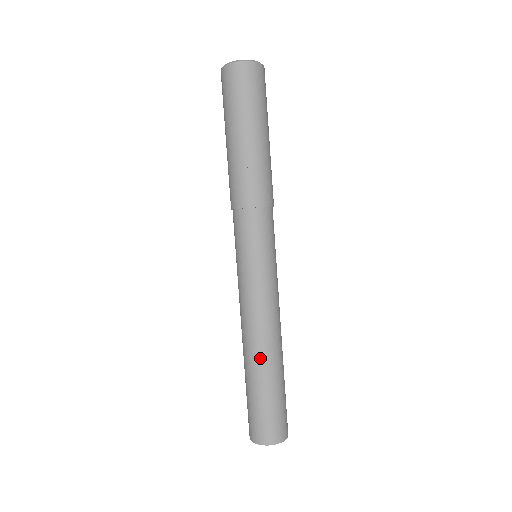
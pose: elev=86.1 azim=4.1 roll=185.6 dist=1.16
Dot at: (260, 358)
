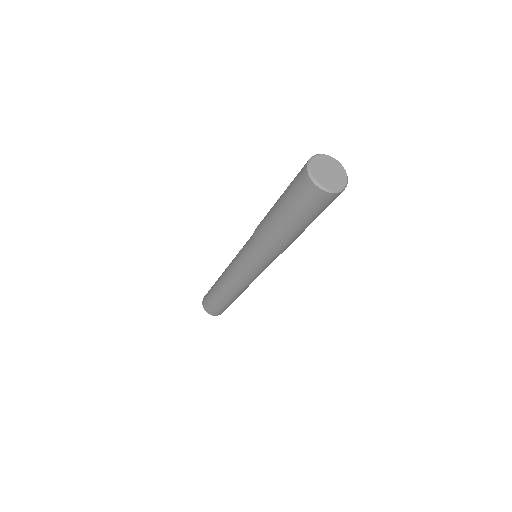
Dot at: (231, 297)
